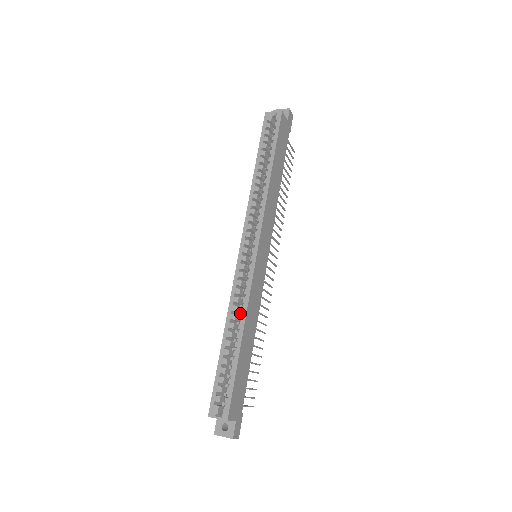
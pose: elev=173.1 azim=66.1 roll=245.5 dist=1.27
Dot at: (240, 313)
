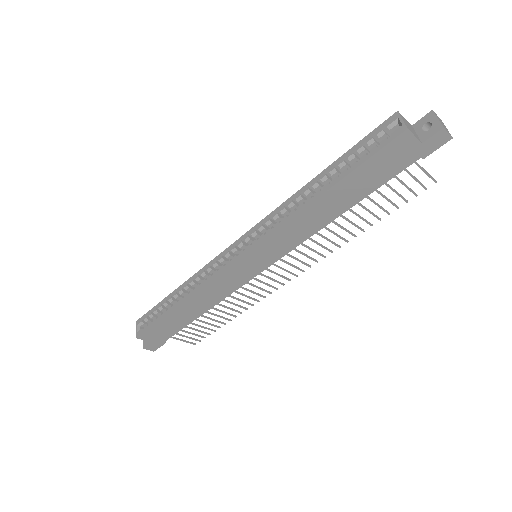
Dot at: occluded
